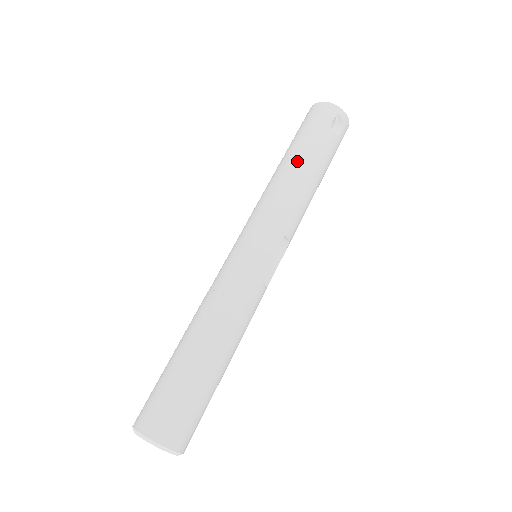
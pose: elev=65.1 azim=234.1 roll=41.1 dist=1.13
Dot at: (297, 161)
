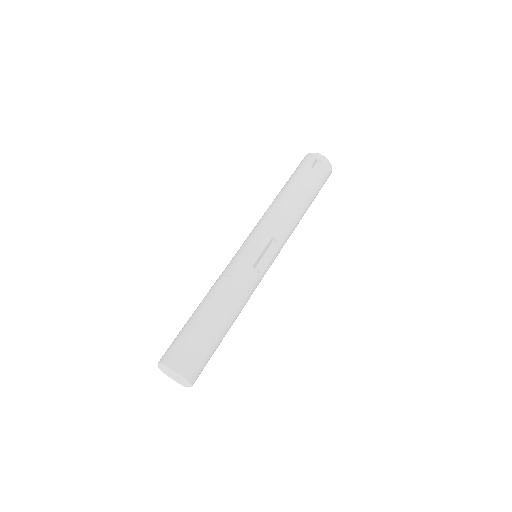
Dot at: (284, 191)
